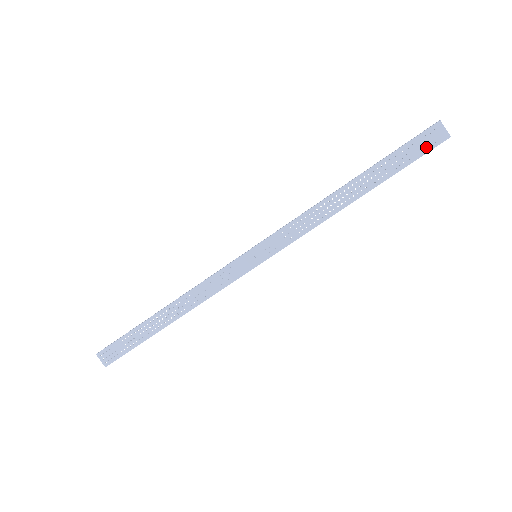
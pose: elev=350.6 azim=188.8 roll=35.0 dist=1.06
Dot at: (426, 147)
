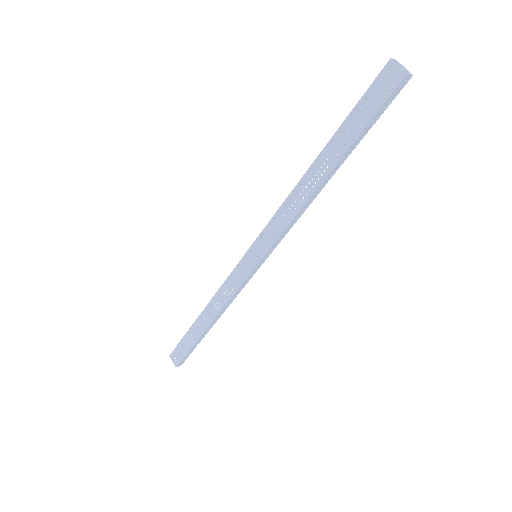
Dot at: occluded
